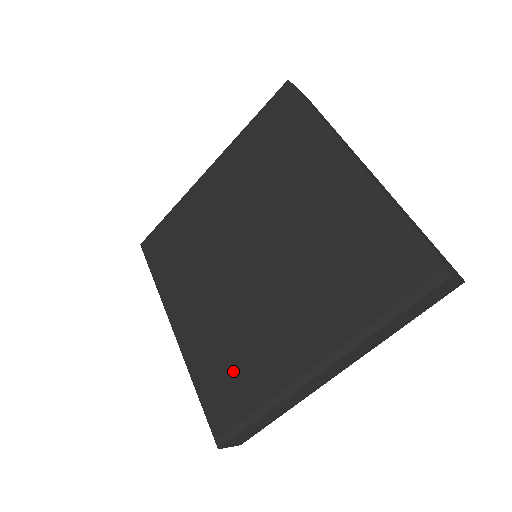
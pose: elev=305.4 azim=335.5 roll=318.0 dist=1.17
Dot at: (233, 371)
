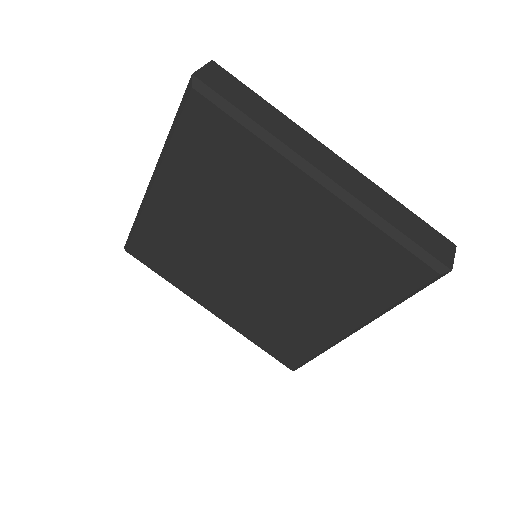
Dot at: (283, 336)
